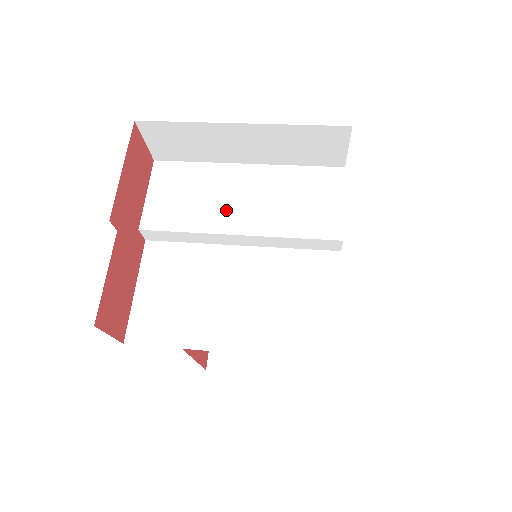
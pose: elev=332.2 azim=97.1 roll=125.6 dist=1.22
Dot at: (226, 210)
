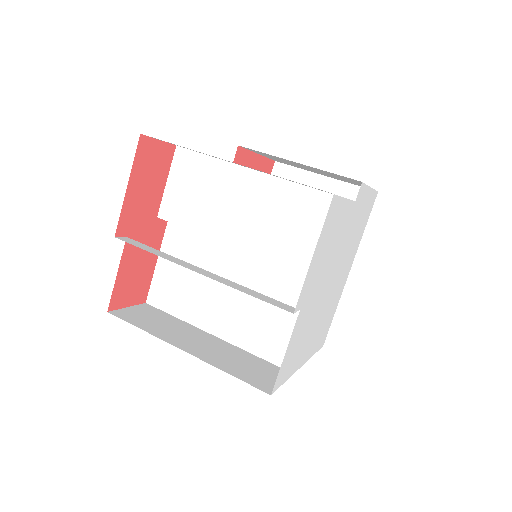
Dot at: (227, 218)
